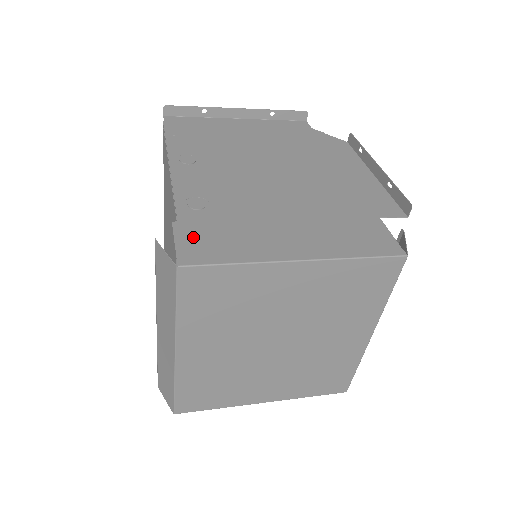
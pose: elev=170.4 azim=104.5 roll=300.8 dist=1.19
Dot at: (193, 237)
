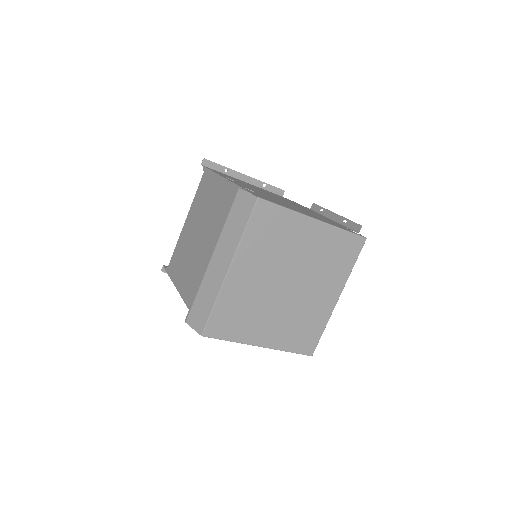
Dot at: (258, 195)
